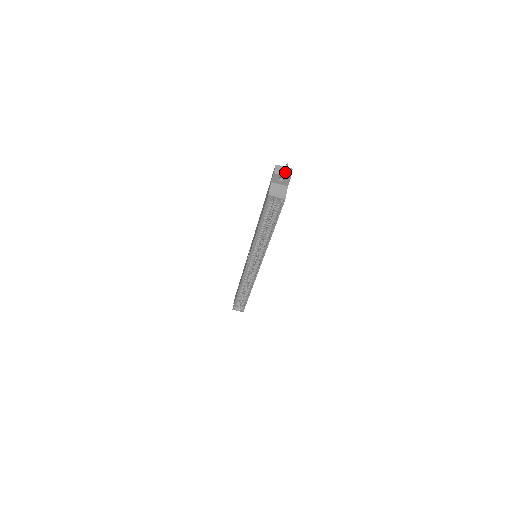
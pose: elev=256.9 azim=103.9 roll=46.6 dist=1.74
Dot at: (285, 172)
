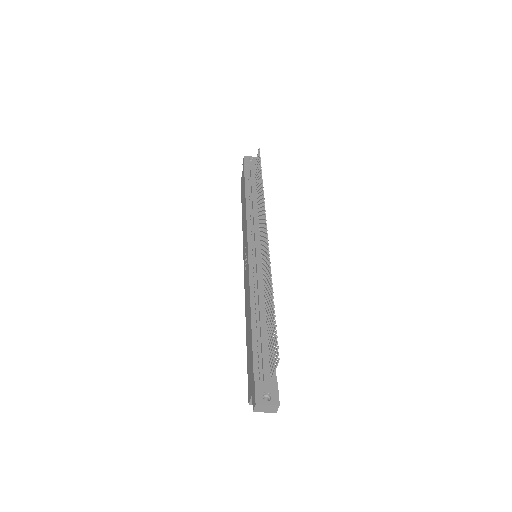
Dot at: (268, 410)
